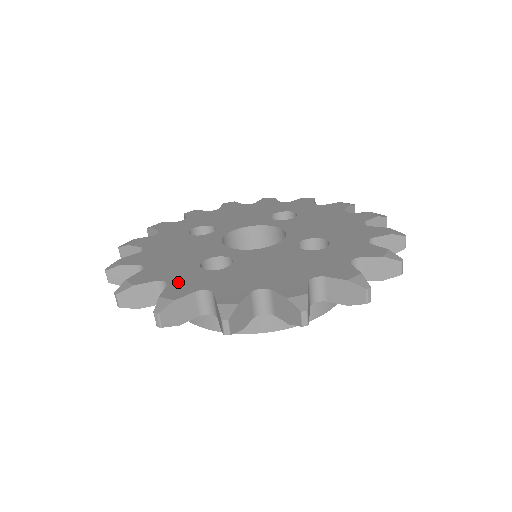
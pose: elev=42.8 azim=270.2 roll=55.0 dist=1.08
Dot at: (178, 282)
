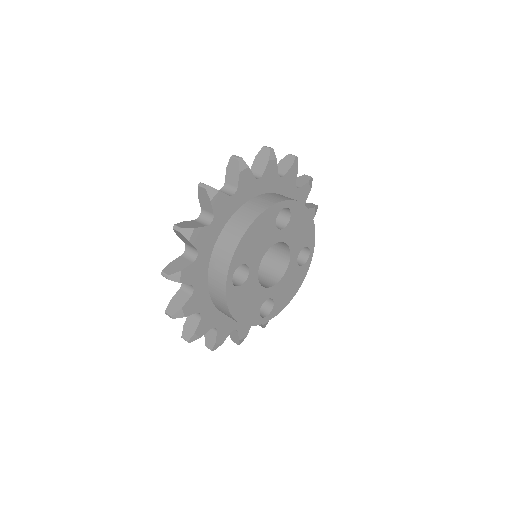
Dot at: occluded
